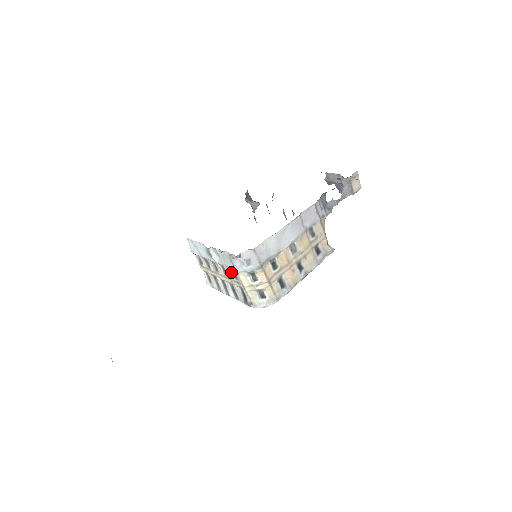
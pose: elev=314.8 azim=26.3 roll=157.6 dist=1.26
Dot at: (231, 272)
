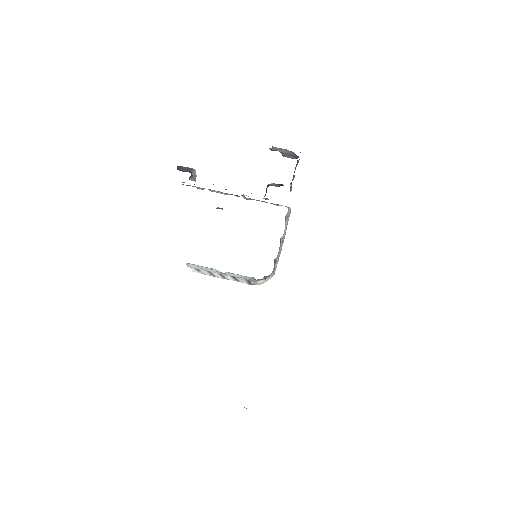
Dot at: occluded
